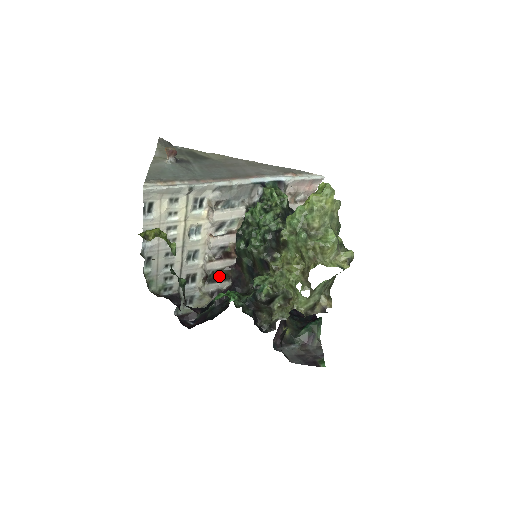
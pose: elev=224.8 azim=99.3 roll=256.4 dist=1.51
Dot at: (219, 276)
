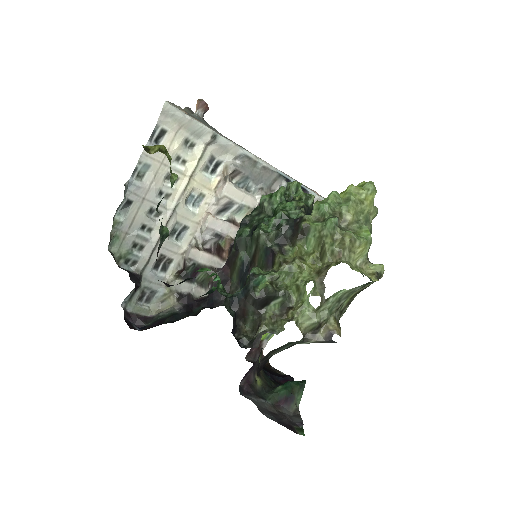
Dot at: (198, 276)
